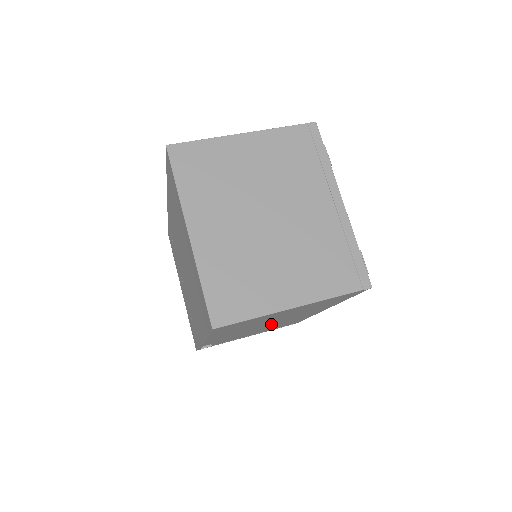
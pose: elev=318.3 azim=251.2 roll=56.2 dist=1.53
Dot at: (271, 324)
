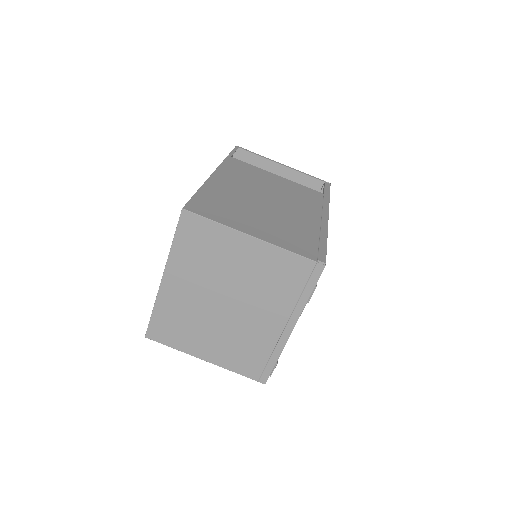
Dot at: occluded
